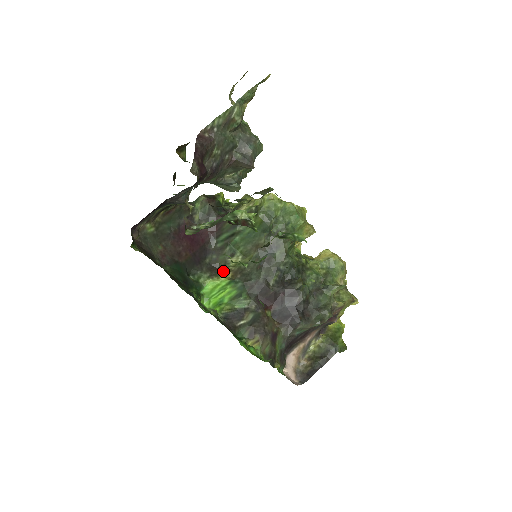
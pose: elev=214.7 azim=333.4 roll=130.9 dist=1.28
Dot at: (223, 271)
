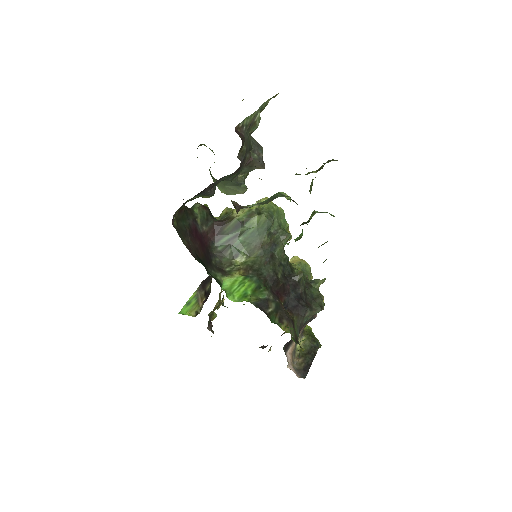
Dot at: (232, 270)
